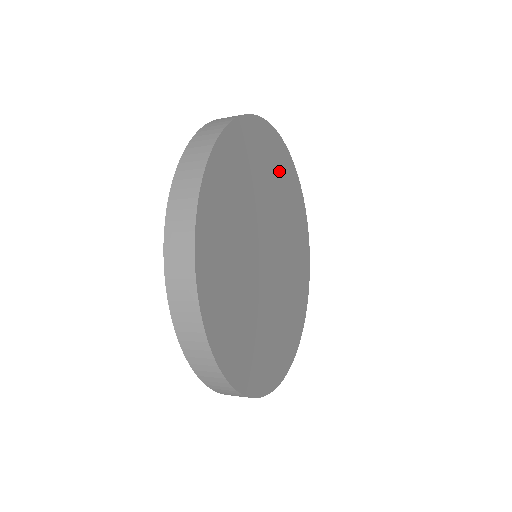
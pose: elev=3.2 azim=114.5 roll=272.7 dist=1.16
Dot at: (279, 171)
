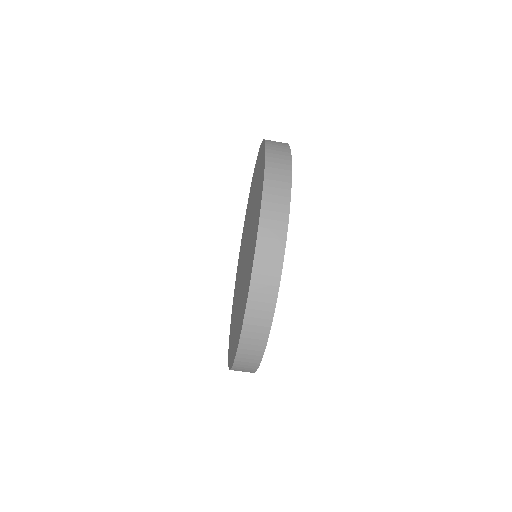
Dot at: occluded
